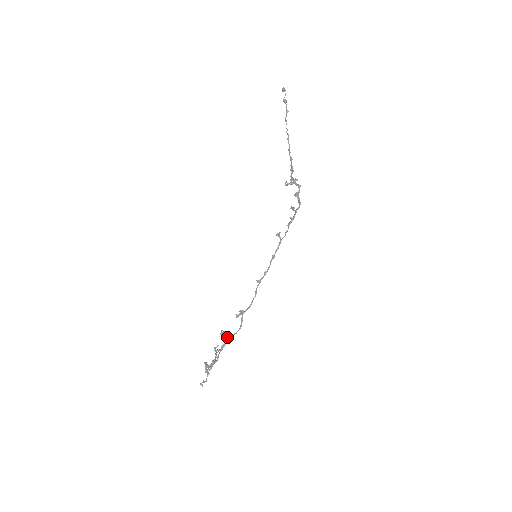
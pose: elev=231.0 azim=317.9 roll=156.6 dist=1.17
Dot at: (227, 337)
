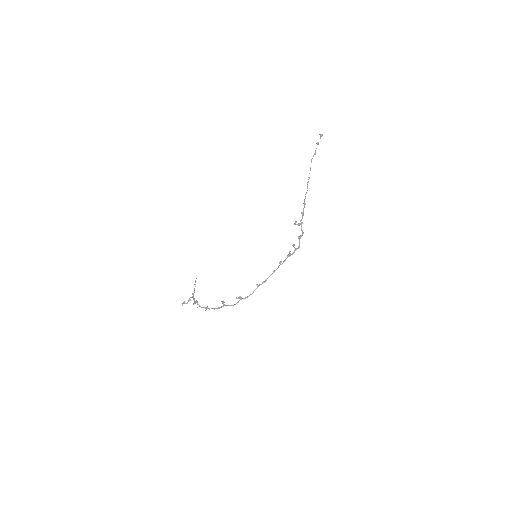
Dot at: (225, 305)
